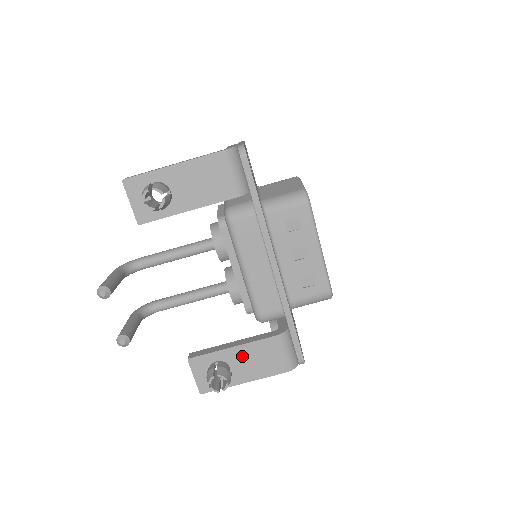
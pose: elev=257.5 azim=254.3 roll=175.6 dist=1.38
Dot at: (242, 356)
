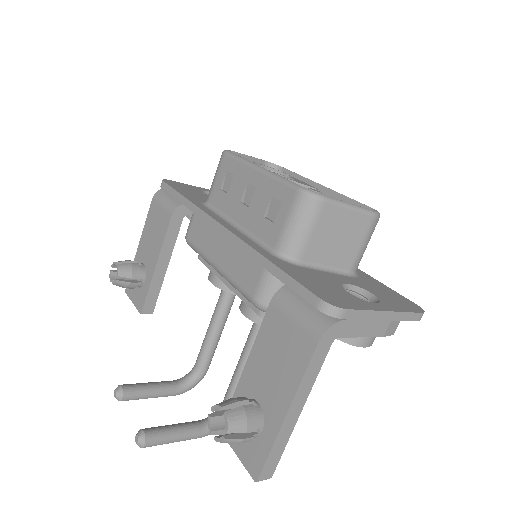
Dot at: (259, 371)
